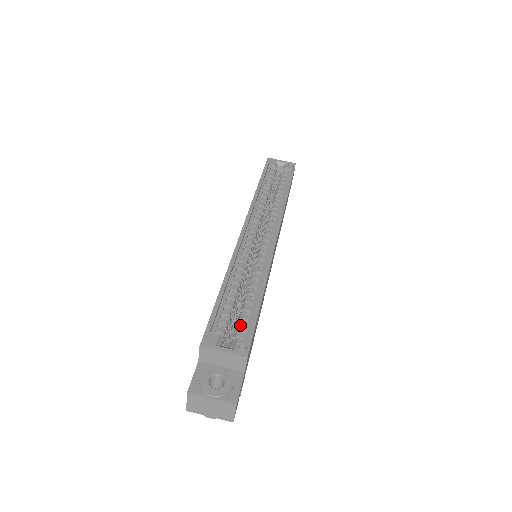
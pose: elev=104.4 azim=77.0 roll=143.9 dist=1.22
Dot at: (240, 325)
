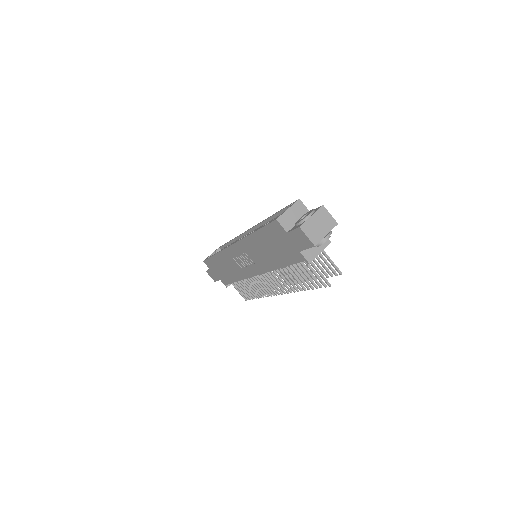
Dot at: occluded
